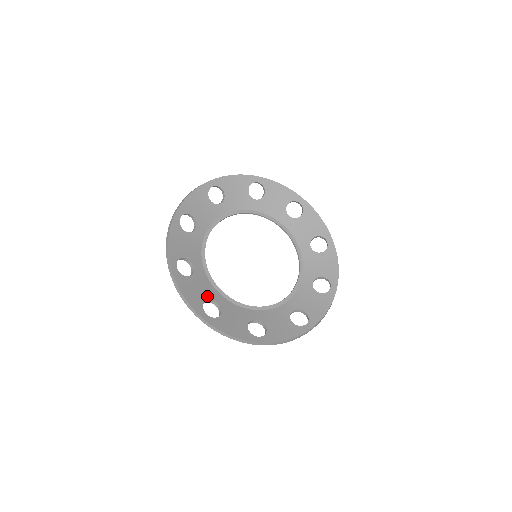
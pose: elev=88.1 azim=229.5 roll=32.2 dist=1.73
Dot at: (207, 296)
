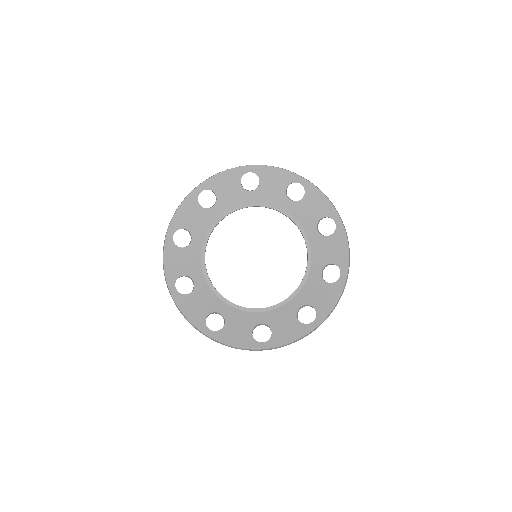
Dot at: (250, 326)
